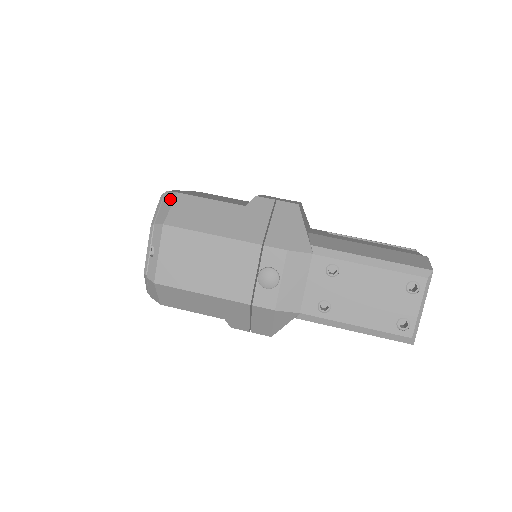
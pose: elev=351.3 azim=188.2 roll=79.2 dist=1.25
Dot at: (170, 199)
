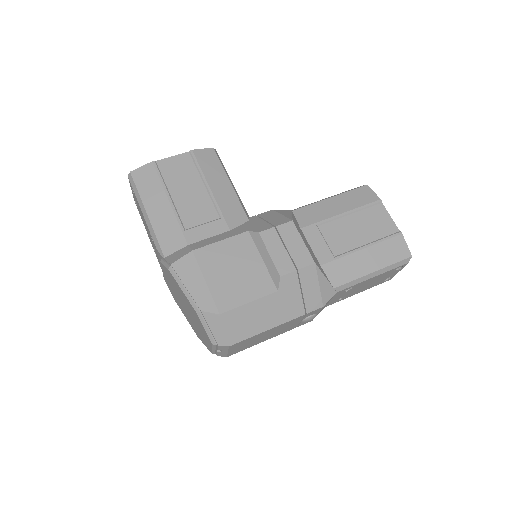
Dot at: (216, 322)
